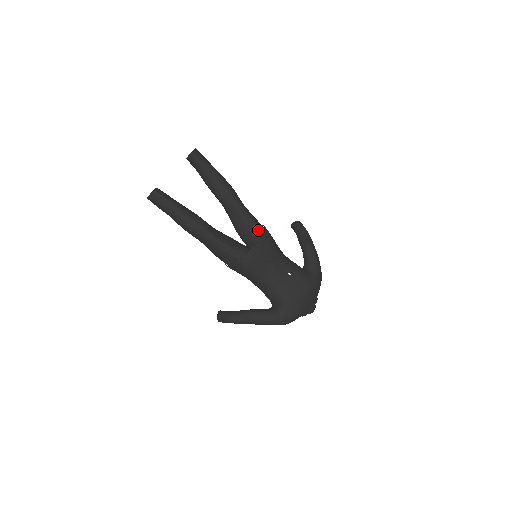
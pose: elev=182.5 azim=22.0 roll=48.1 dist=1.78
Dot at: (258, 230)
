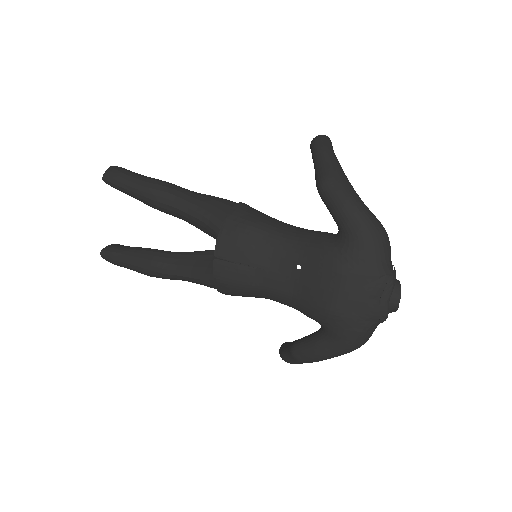
Dot at: (215, 227)
